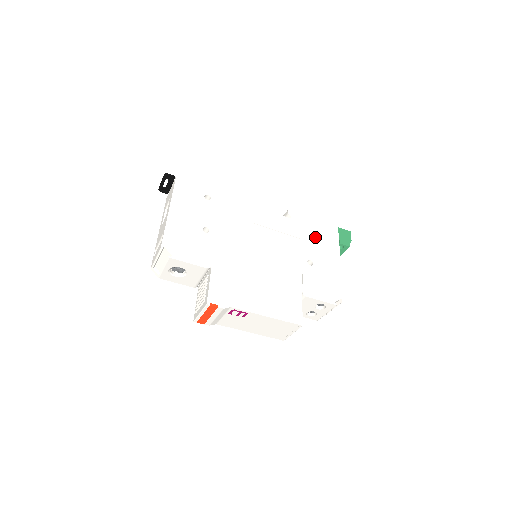
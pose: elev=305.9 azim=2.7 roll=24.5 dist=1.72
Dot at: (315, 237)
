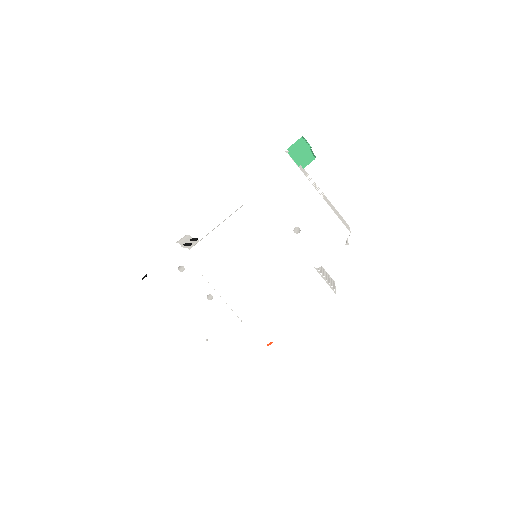
Dot at: (279, 196)
